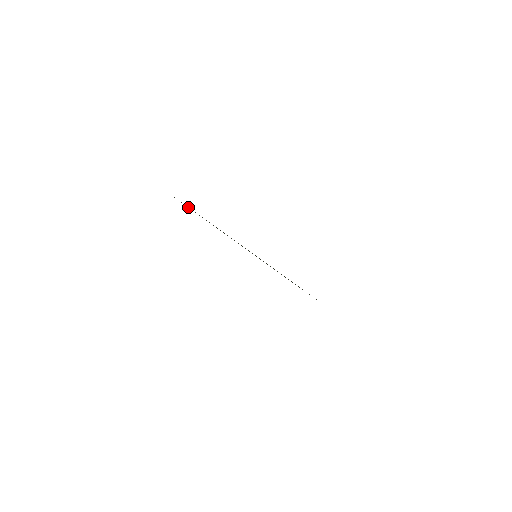
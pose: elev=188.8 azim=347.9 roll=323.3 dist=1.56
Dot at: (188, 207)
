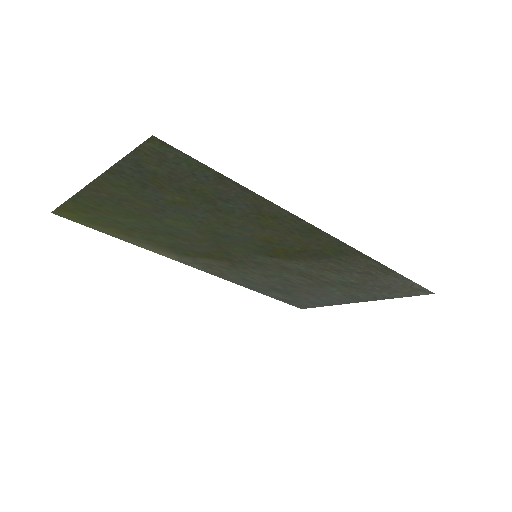
Dot at: (128, 235)
